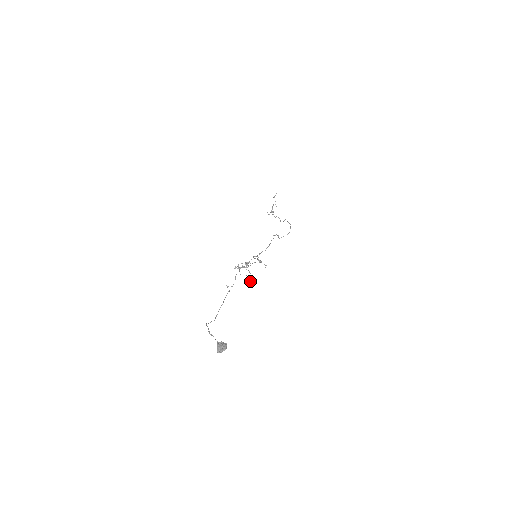
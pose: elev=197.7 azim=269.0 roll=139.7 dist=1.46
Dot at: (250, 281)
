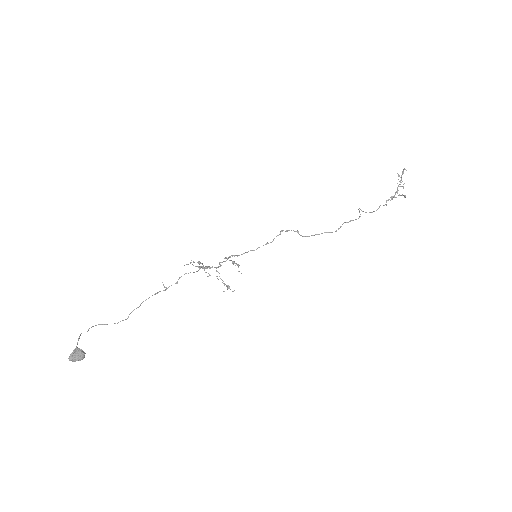
Dot at: occluded
